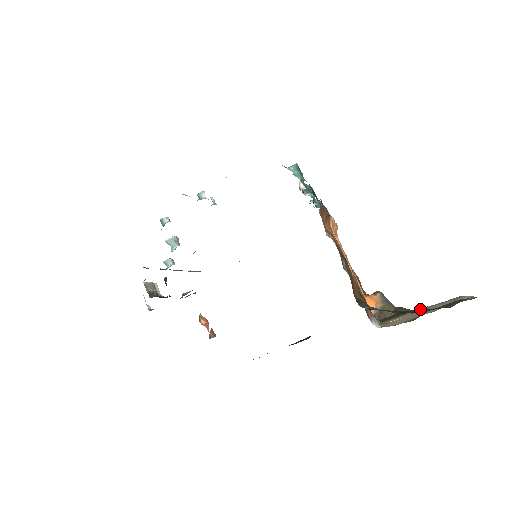
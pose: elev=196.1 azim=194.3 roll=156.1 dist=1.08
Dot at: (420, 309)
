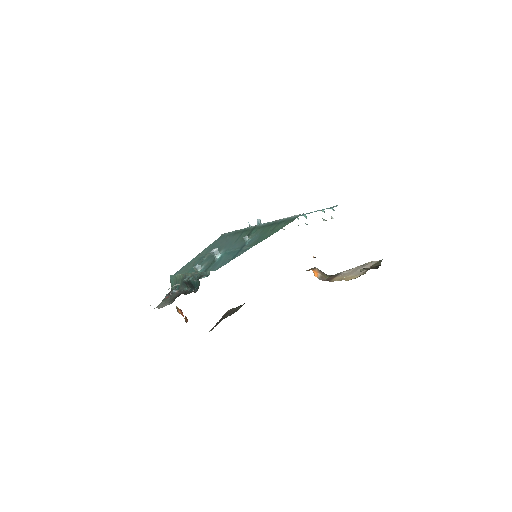
Dot at: (349, 271)
